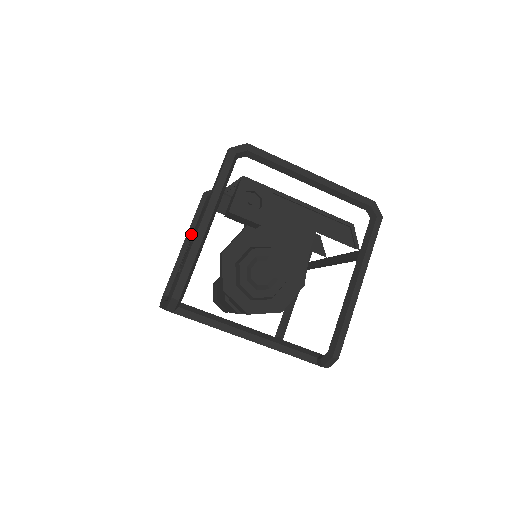
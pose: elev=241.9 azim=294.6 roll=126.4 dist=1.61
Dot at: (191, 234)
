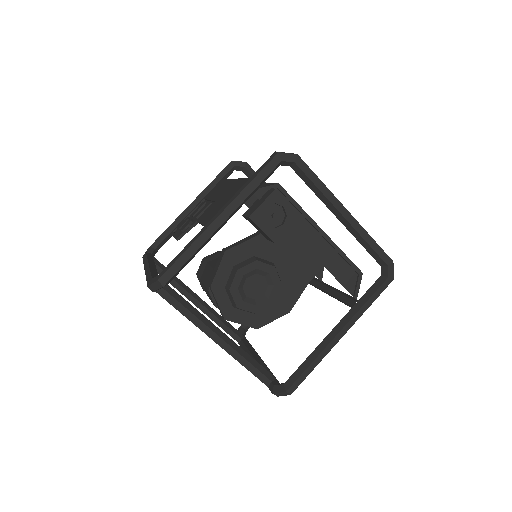
Dot at: (202, 198)
